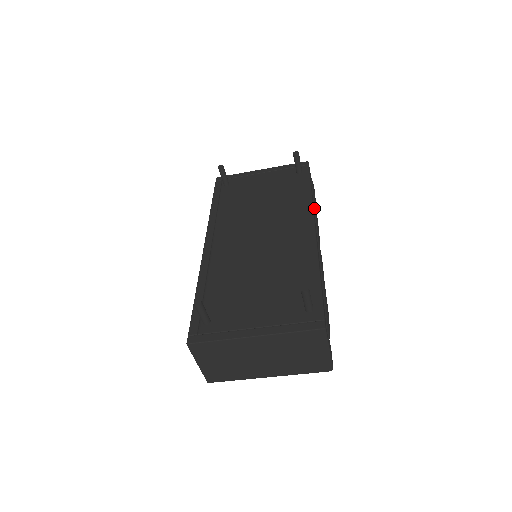
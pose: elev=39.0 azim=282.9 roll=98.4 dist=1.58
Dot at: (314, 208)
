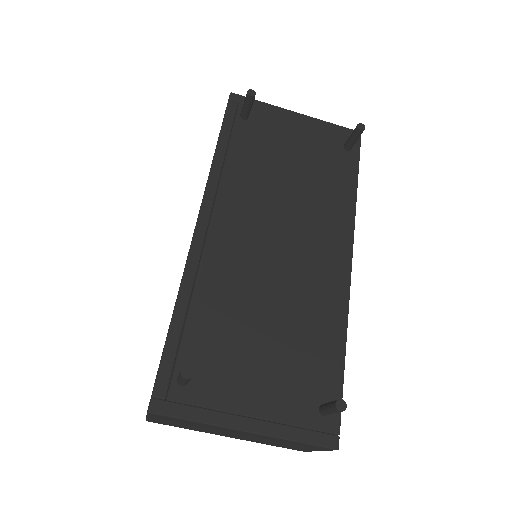
Dot at: occluded
